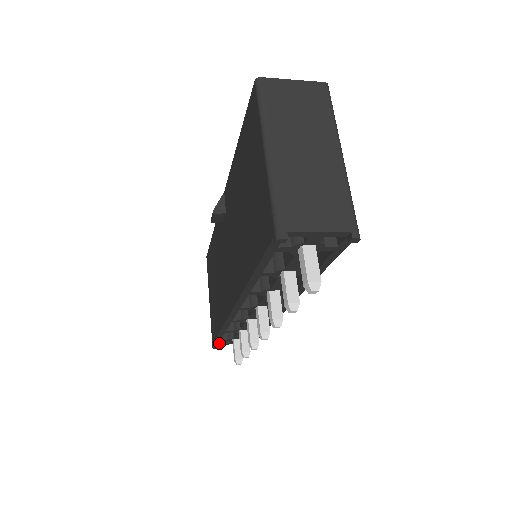
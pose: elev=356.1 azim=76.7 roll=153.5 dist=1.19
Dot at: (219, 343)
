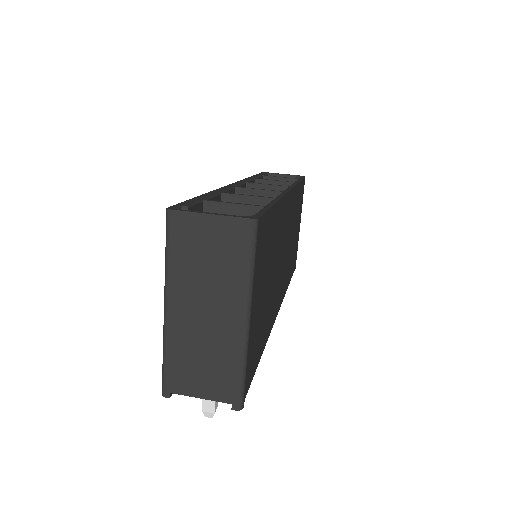
Dot at: occluded
